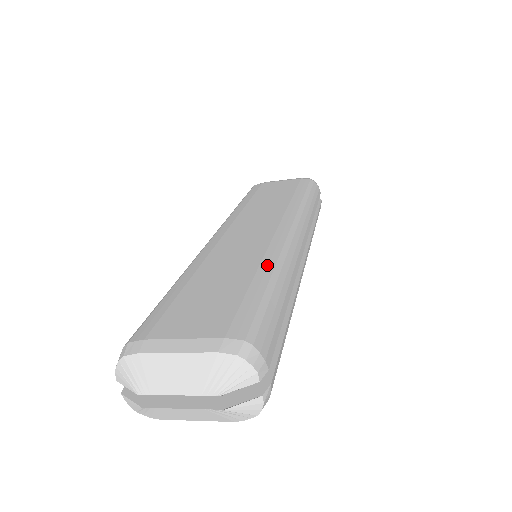
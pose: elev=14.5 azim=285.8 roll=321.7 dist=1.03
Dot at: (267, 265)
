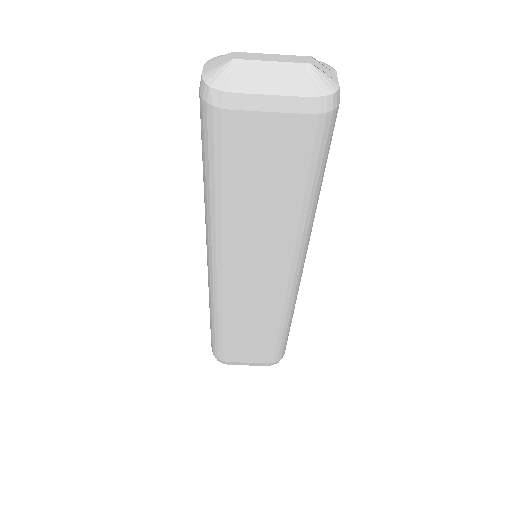
Dot at: occluded
